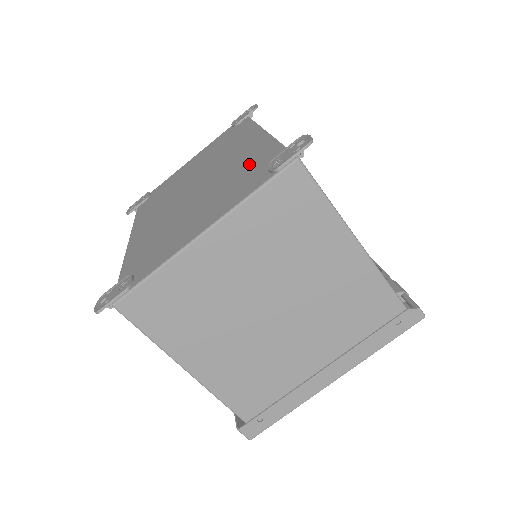
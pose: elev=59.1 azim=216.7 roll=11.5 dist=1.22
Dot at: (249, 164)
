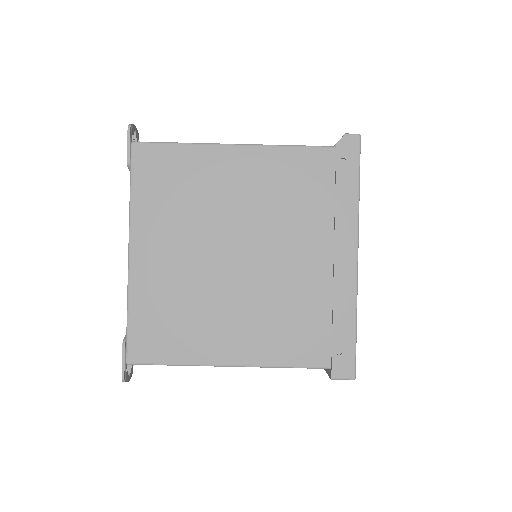
Dot at: occluded
